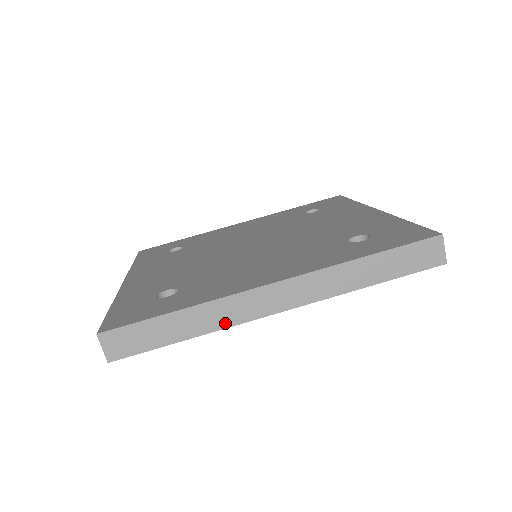
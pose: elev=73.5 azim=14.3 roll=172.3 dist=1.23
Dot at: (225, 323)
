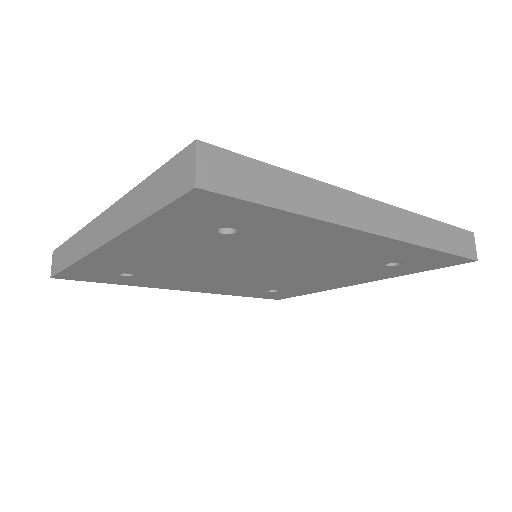
Dot at: (330, 216)
